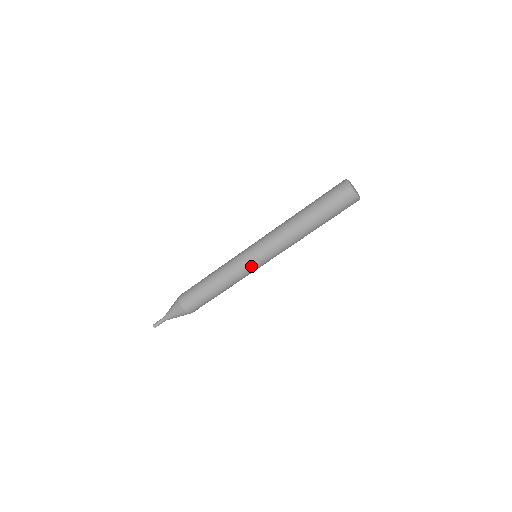
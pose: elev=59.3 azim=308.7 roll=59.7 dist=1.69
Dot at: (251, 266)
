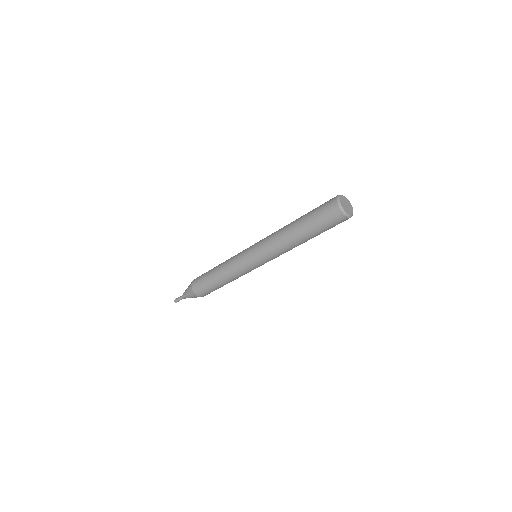
Dot at: (251, 267)
